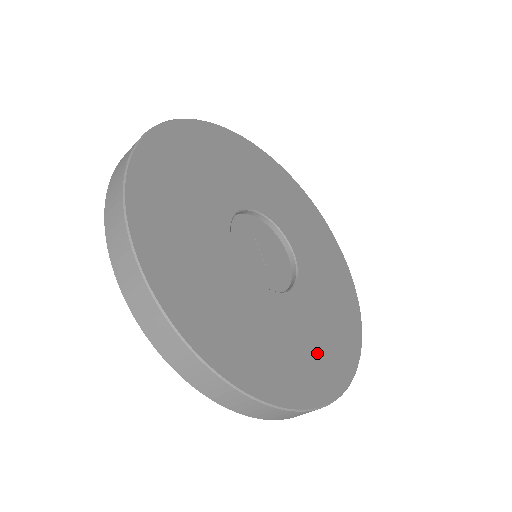
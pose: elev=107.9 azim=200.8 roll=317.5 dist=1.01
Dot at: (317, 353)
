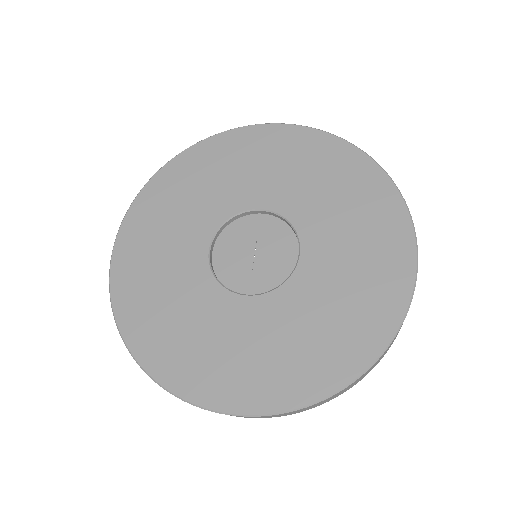
Dot at: (251, 364)
